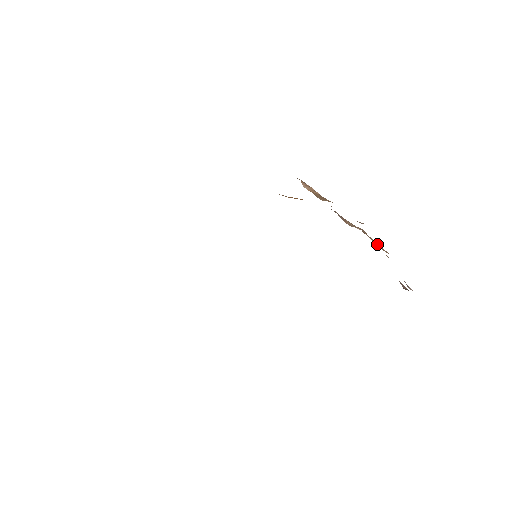
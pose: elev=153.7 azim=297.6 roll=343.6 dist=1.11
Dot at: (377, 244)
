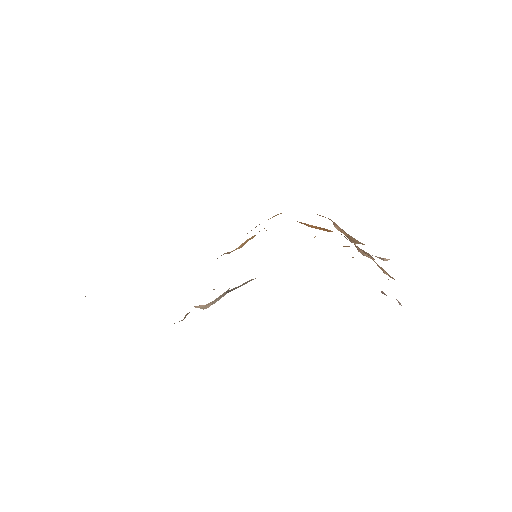
Dot at: (378, 265)
